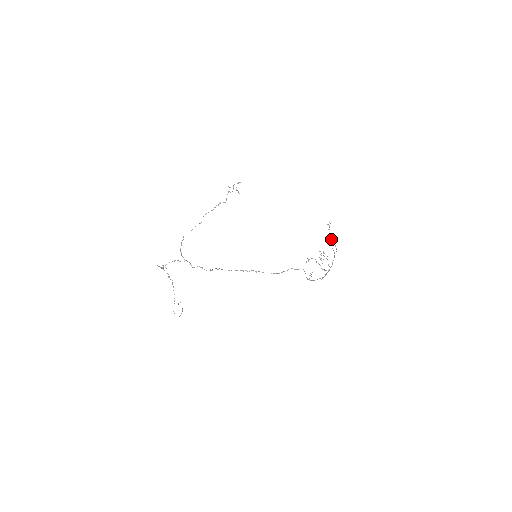
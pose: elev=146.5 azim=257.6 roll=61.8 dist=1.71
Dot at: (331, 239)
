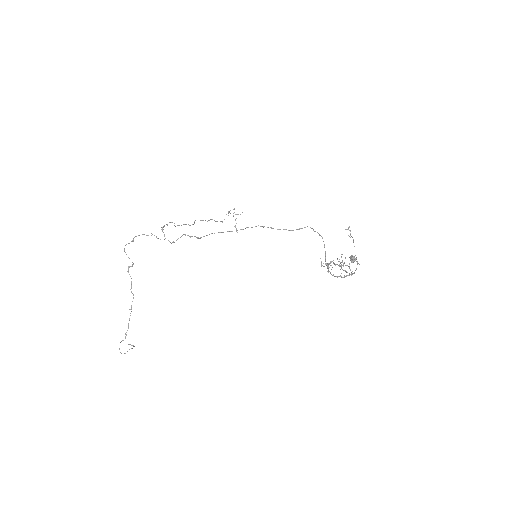
Dot at: (351, 256)
